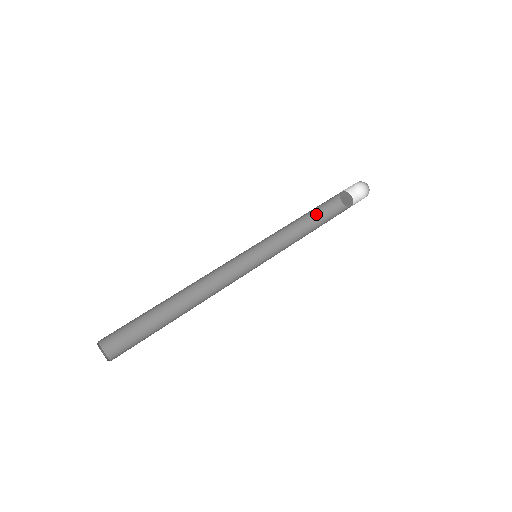
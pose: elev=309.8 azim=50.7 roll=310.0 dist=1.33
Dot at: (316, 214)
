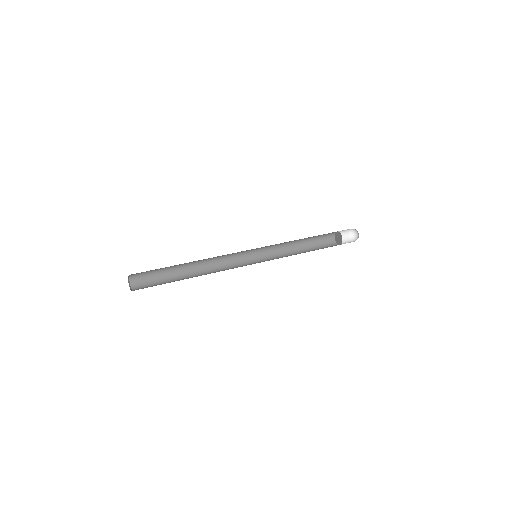
Dot at: (315, 249)
